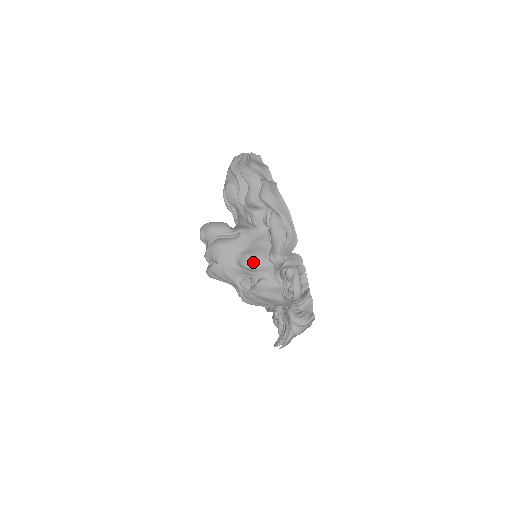
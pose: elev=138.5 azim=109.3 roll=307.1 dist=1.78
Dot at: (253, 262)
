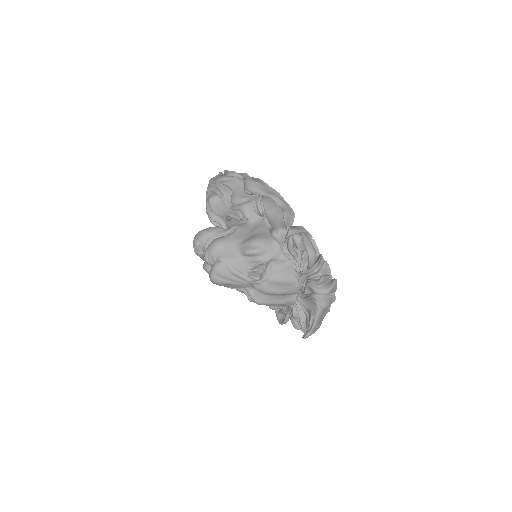
Dot at: (256, 245)
